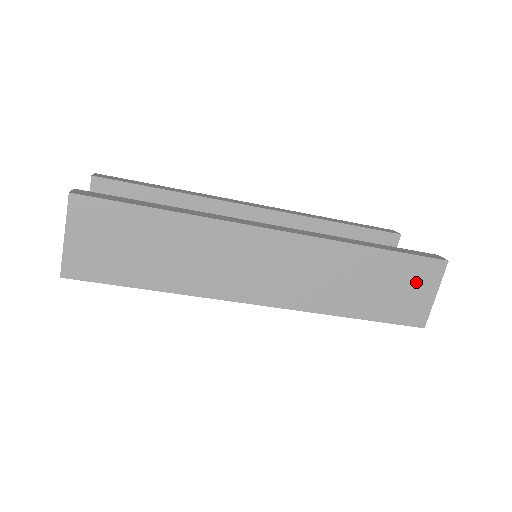
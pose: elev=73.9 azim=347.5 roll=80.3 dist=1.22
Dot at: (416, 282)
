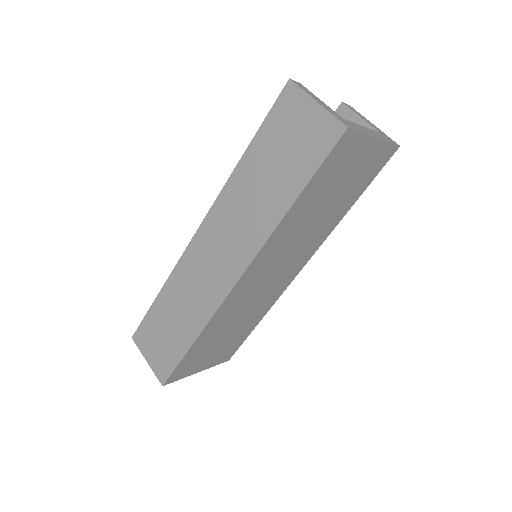
Dot at: (292, 123)
